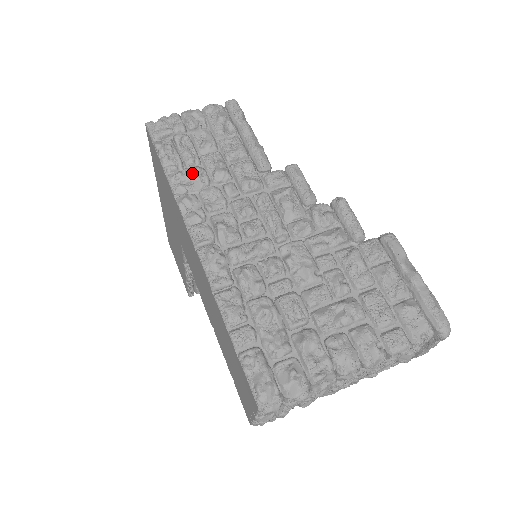
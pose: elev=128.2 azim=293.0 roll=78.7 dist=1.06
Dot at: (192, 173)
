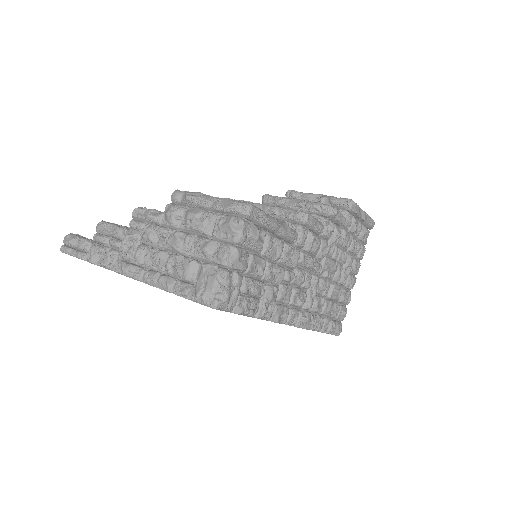
Dot at: (272, 299)
